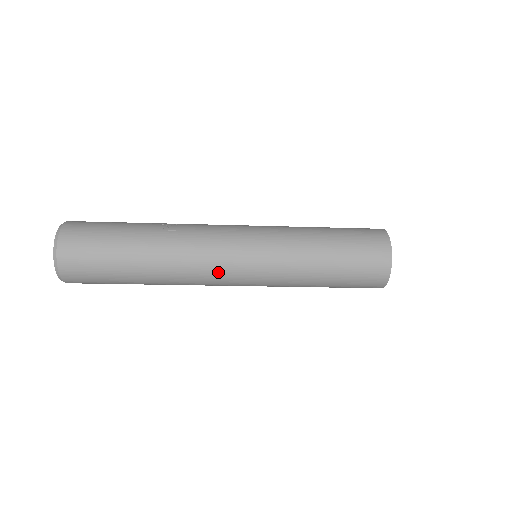
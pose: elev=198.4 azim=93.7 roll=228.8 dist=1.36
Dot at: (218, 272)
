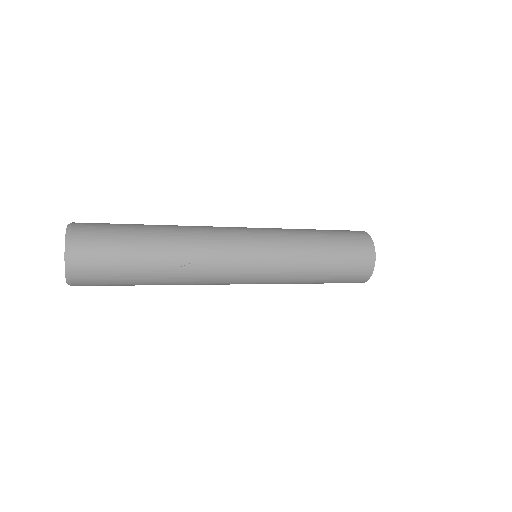
Dot at: occluded
